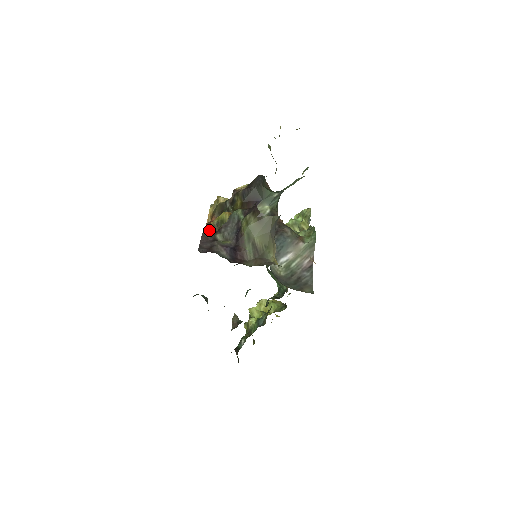
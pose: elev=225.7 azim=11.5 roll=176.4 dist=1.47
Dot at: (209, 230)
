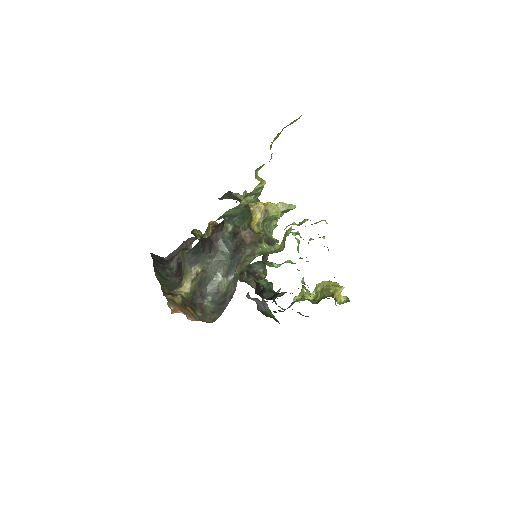
Dot at: occluded
